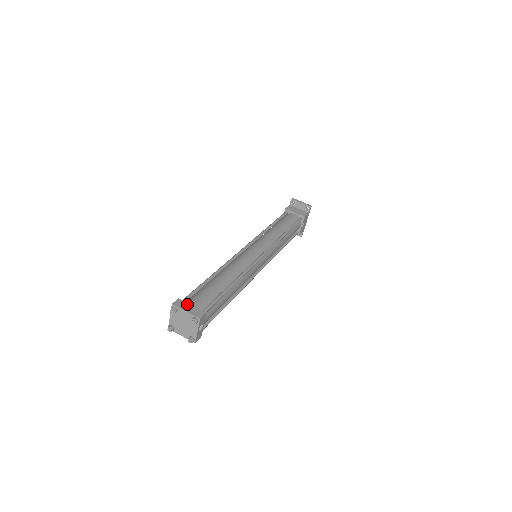
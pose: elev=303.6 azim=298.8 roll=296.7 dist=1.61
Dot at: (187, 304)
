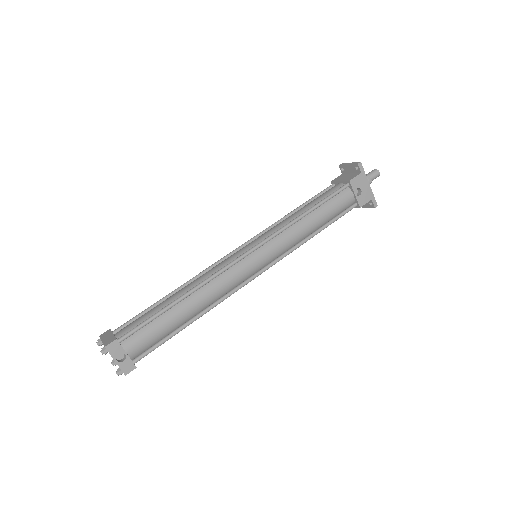
Dot at: (110, 333)
